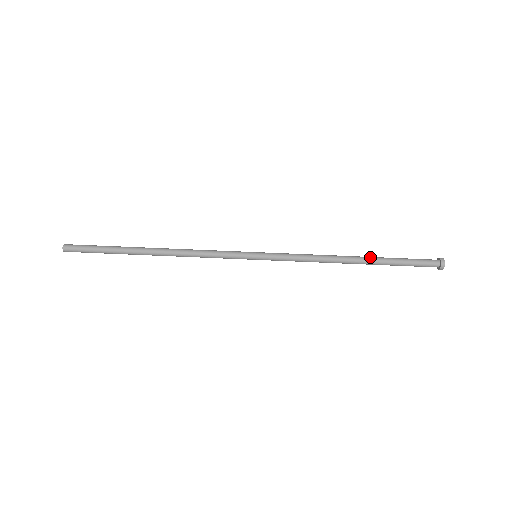
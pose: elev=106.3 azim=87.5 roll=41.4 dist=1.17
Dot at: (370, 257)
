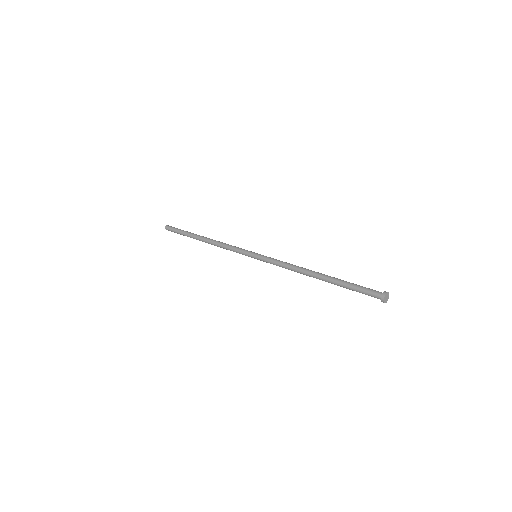
Dot at: (329, 276)
